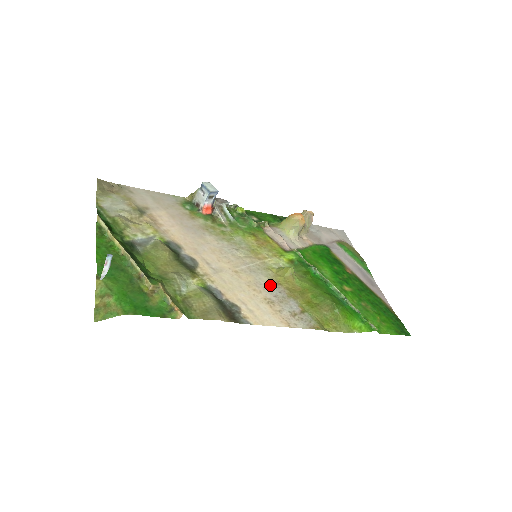
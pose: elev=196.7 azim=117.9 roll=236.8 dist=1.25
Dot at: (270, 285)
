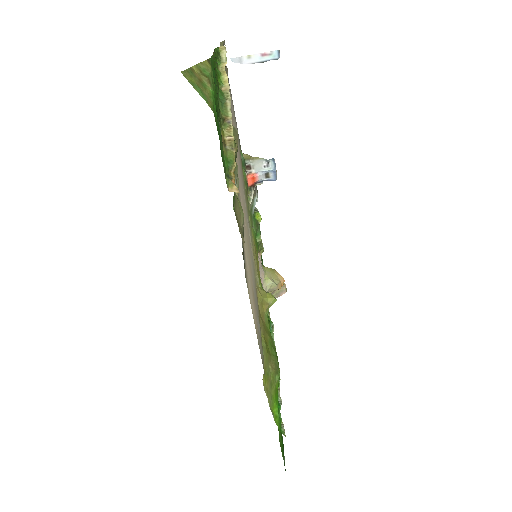
Dot at: (255, 288)
